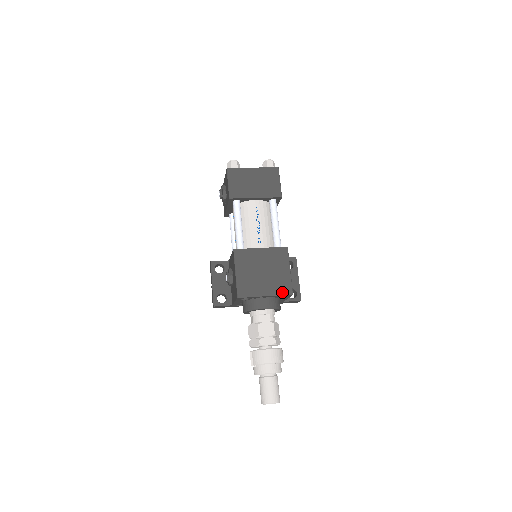
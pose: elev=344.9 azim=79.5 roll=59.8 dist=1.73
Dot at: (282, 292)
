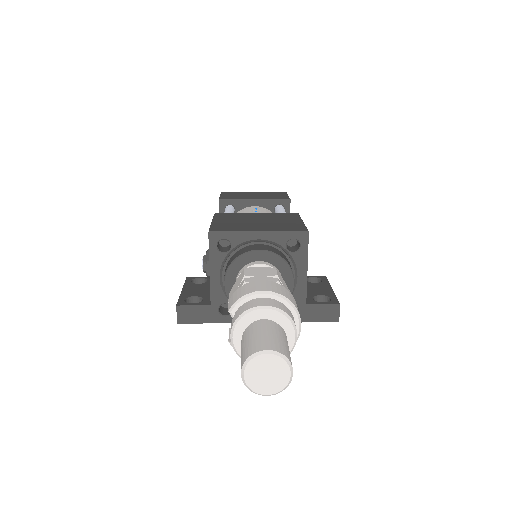
Dot at: (288, 230)
